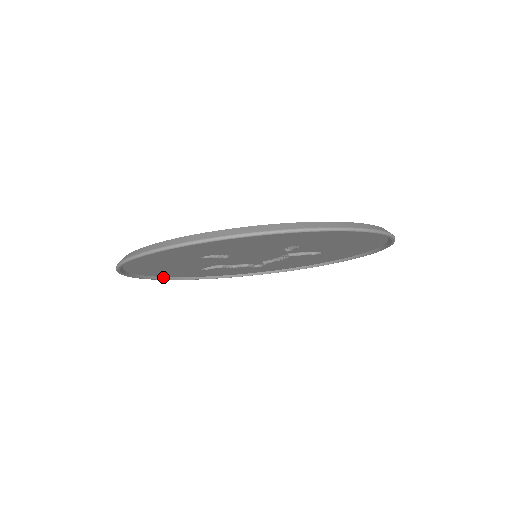
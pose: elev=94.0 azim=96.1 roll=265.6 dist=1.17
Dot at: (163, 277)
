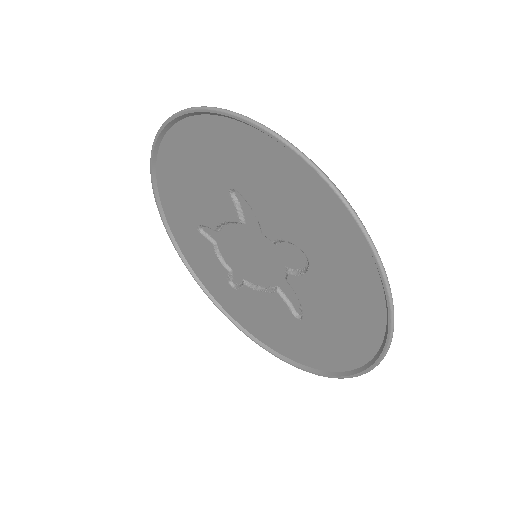
Dot at: (161, 204)
